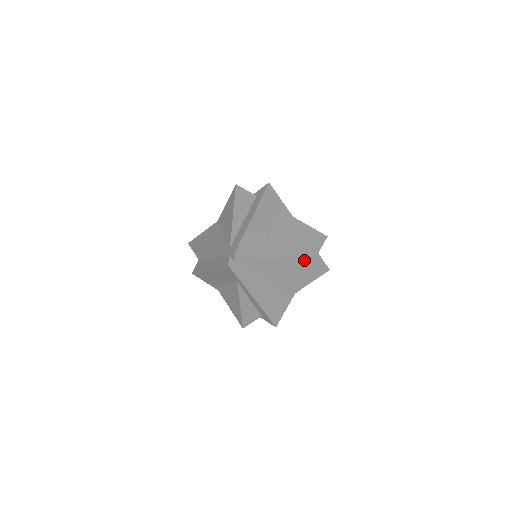
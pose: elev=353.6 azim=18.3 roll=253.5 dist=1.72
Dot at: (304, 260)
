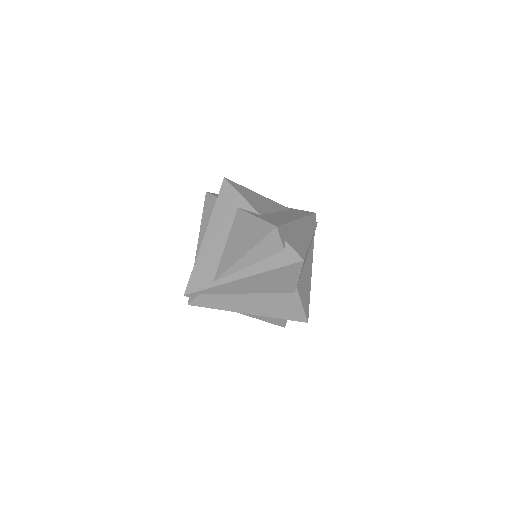
Dot at: (266, 263)
